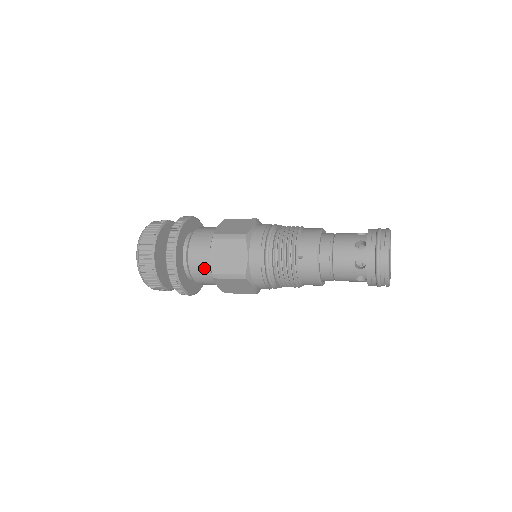
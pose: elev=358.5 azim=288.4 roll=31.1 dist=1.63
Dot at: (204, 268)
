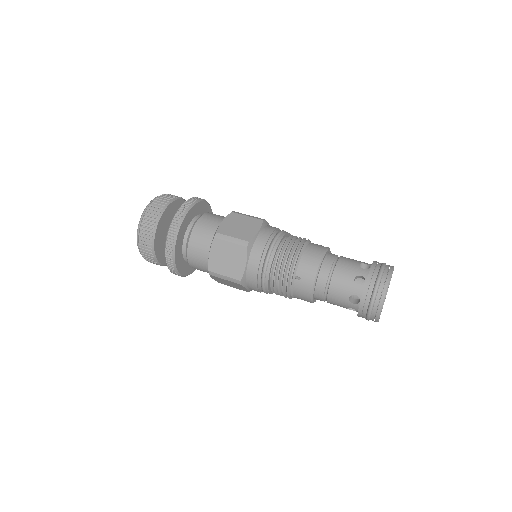
Dot at: (202, 261)
